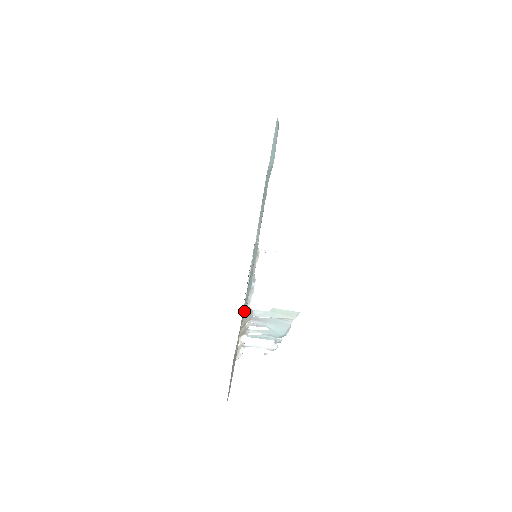
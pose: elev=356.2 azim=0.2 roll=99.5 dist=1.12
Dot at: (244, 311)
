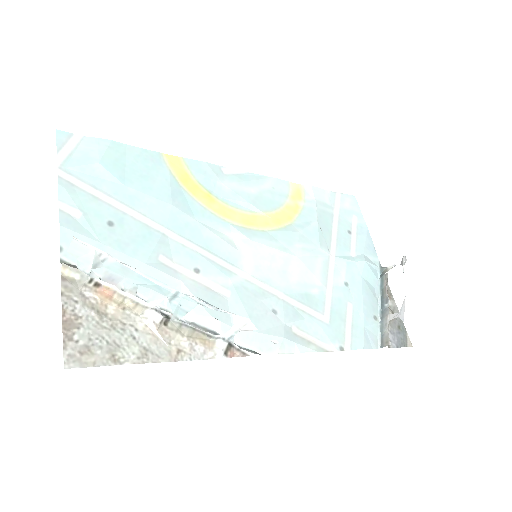
Dot at: (144, 289)
